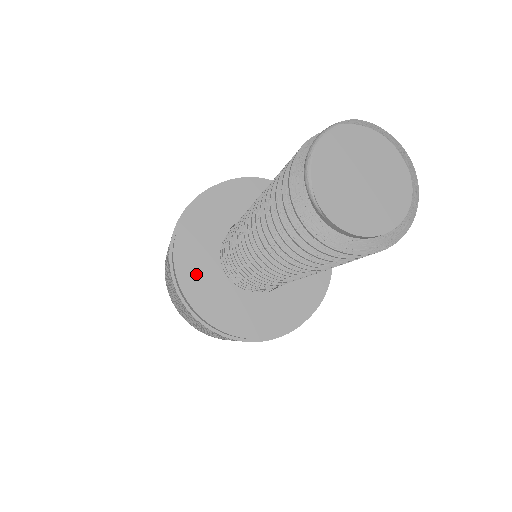
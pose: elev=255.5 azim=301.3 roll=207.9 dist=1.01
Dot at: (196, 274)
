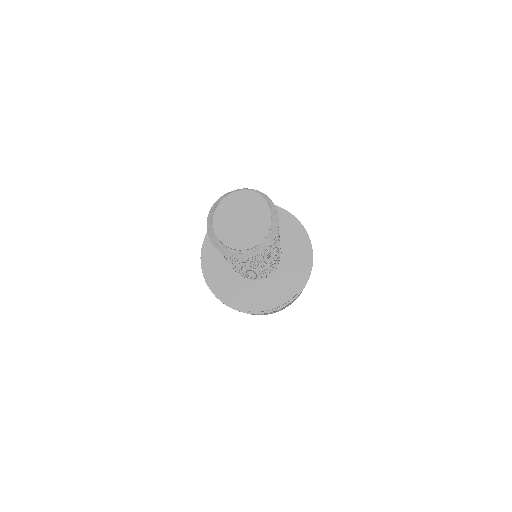
Dot at: occluded
